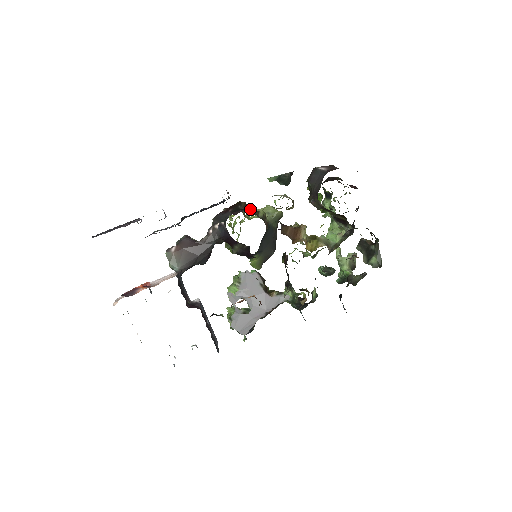
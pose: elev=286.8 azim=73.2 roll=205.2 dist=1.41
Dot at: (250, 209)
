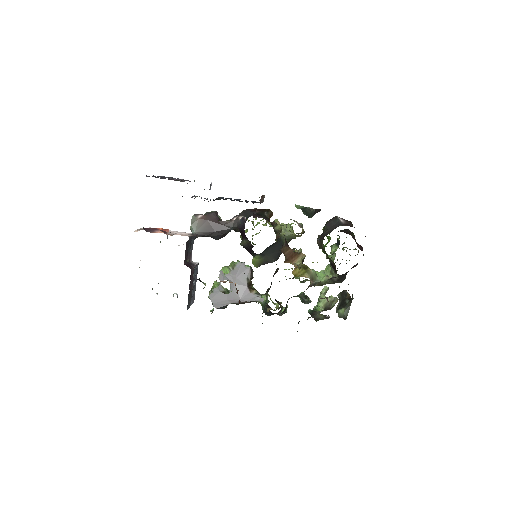
Dot at: (275, 219)
